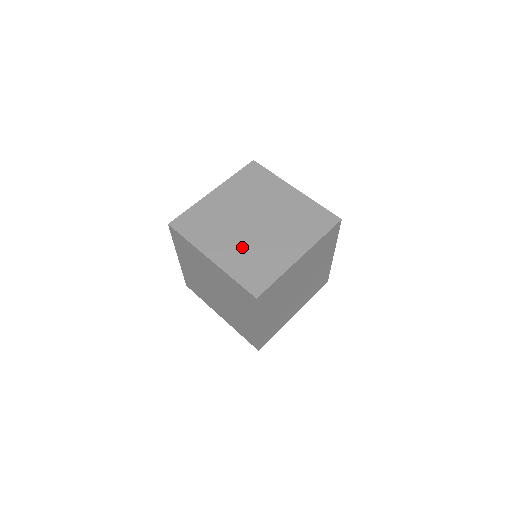
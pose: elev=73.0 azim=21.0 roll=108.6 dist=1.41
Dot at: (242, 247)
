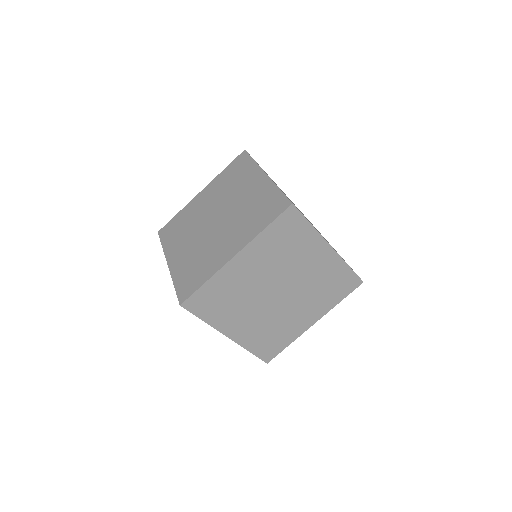
Dot at: (194, 249)
